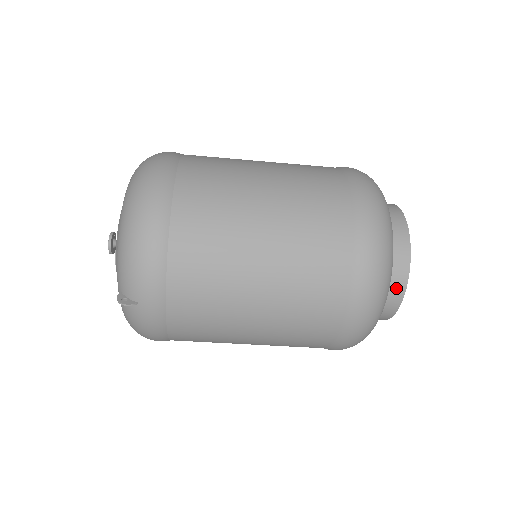
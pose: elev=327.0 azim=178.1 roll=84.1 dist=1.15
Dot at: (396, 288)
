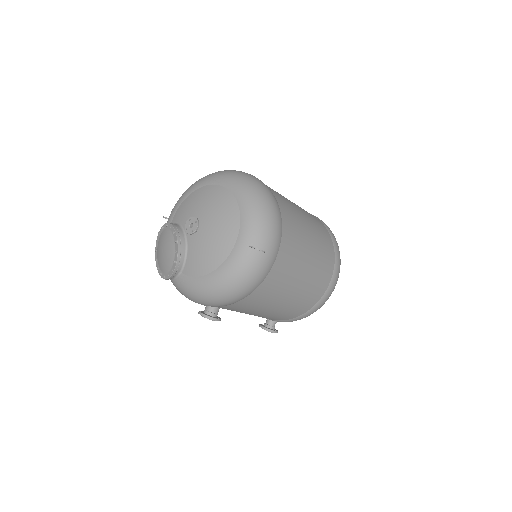
Dot at: occluded
